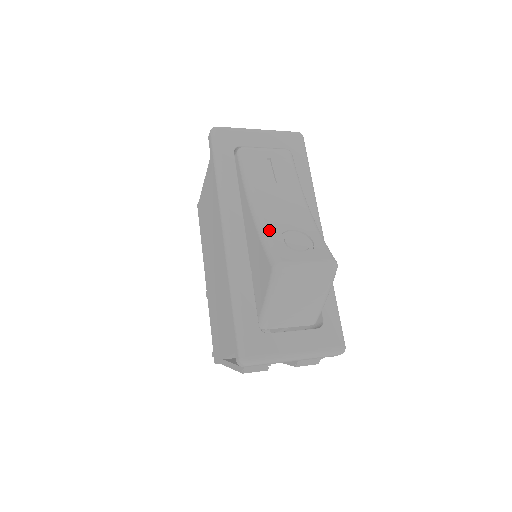
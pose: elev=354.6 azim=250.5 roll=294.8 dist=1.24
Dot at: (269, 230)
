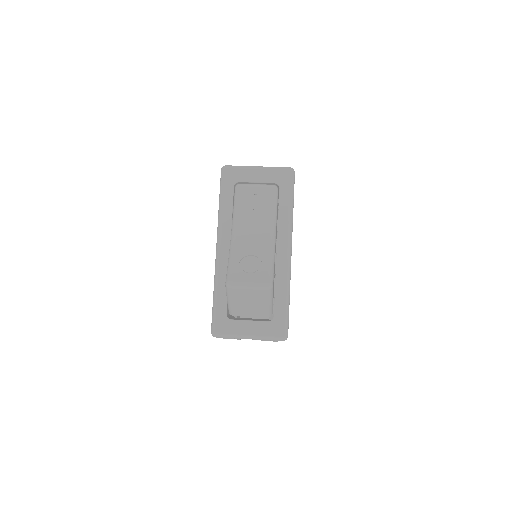
Dot at: (234, 254)
